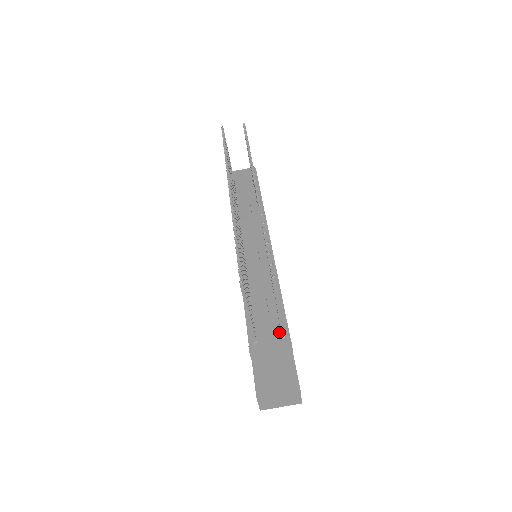
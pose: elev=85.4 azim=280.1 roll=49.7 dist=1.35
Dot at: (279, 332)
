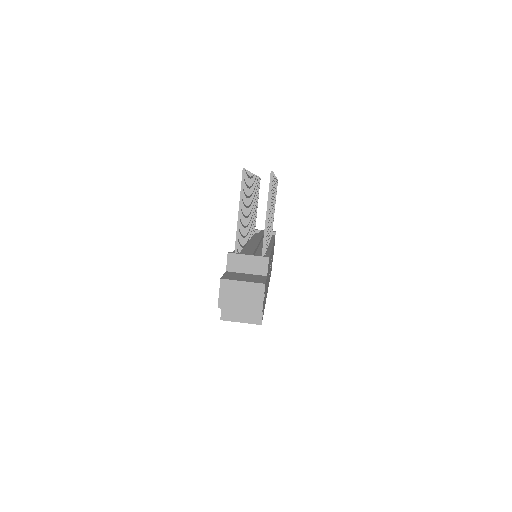
Dot at: occluded
